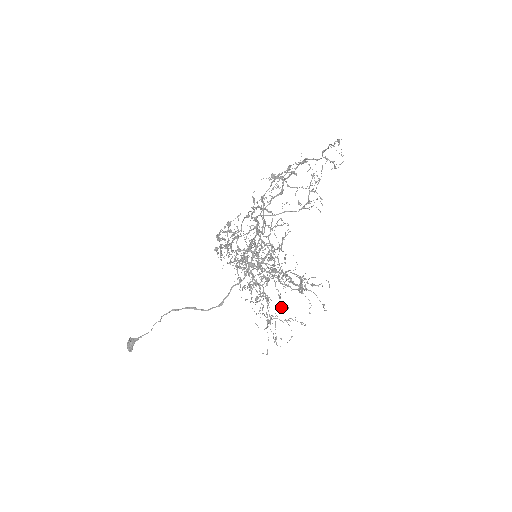
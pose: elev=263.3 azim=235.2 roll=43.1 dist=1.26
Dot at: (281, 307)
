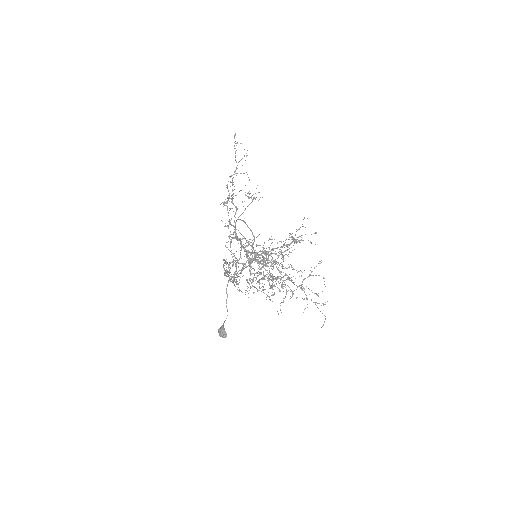
Dot at: (299, 271)
